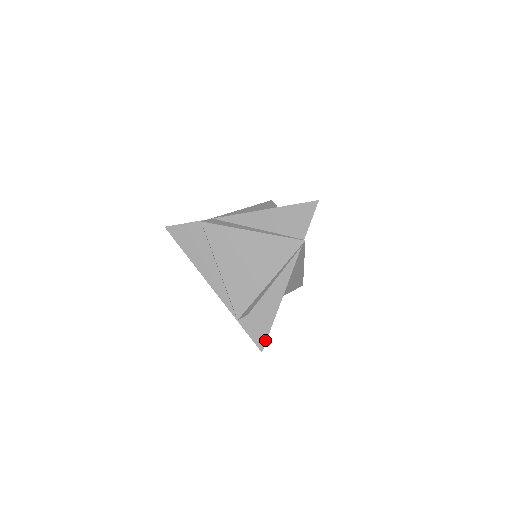
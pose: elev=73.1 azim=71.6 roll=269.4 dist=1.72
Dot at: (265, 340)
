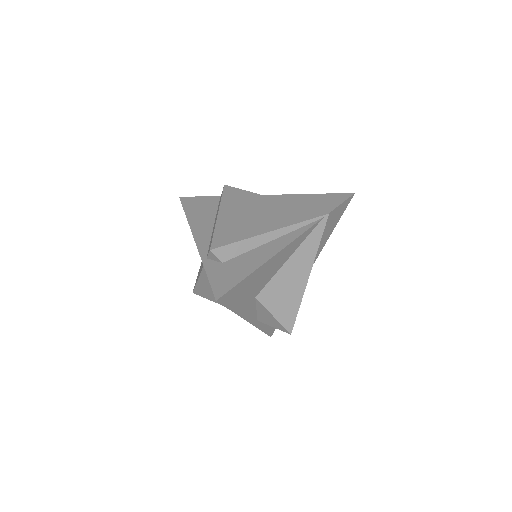
Dot at: (230, 288)
